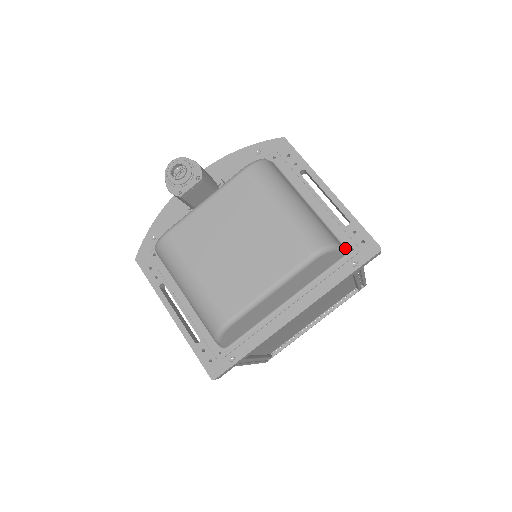
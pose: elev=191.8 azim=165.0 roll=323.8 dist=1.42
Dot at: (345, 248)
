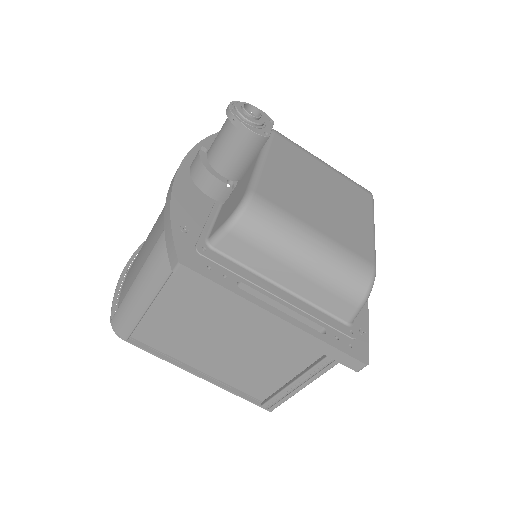
Dot at: occluded
